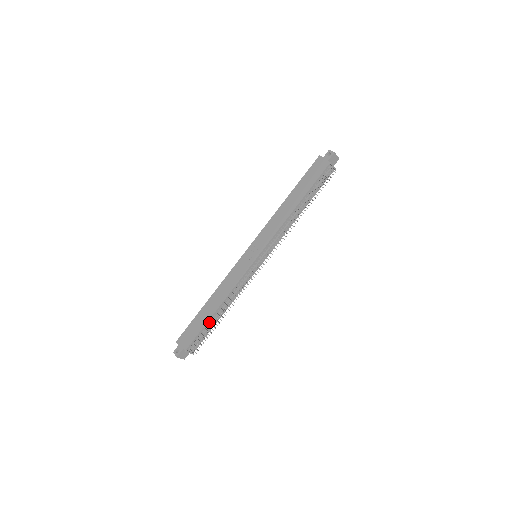
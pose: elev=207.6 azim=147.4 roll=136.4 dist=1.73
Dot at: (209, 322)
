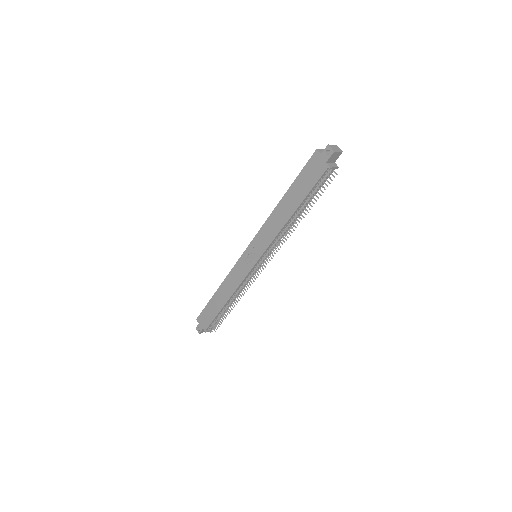
Dot at: (221, 311)
